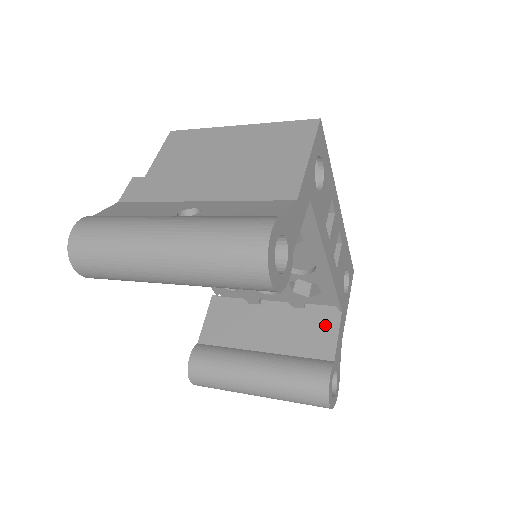
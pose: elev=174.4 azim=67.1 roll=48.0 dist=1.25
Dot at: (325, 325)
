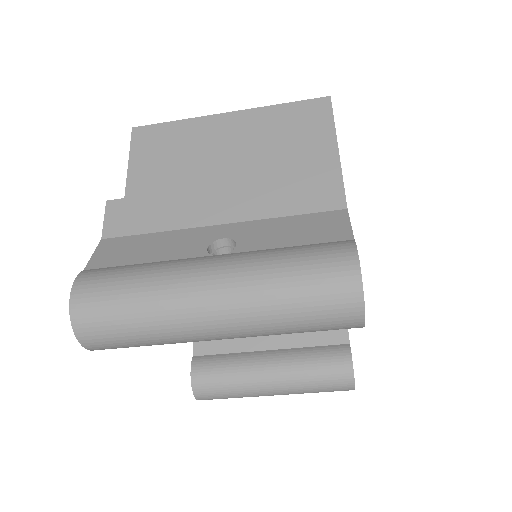
Dot at: occluded
